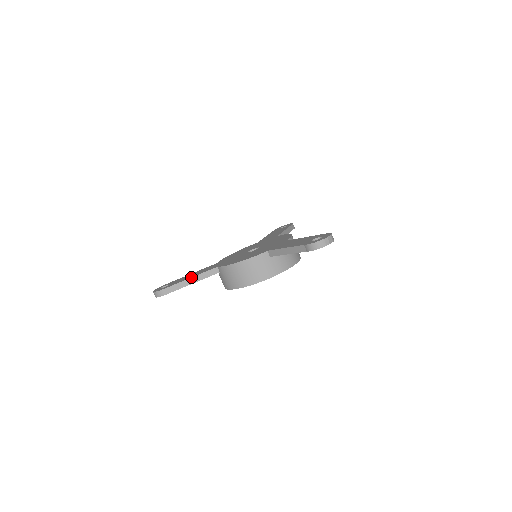
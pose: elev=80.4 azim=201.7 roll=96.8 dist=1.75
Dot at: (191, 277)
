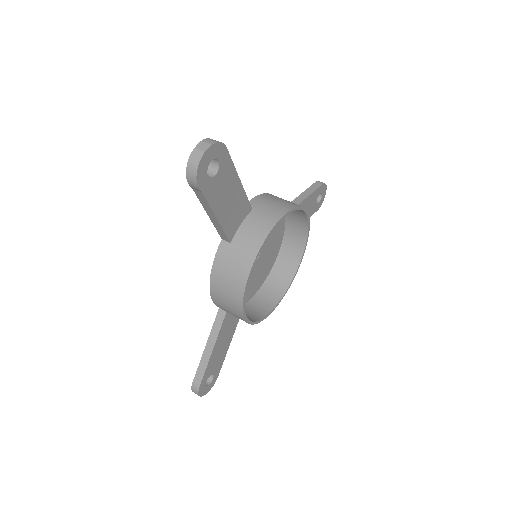
Dot at: (206, 344)
